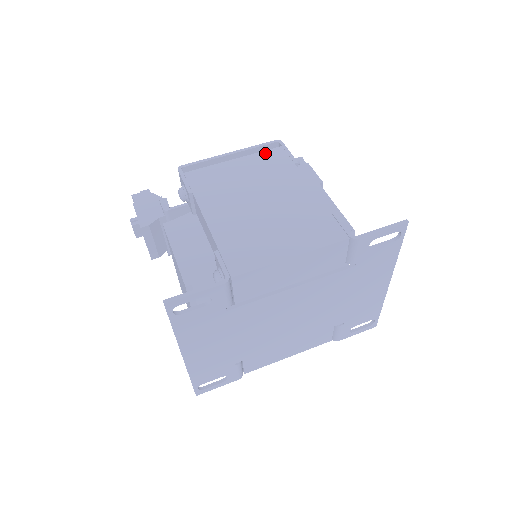
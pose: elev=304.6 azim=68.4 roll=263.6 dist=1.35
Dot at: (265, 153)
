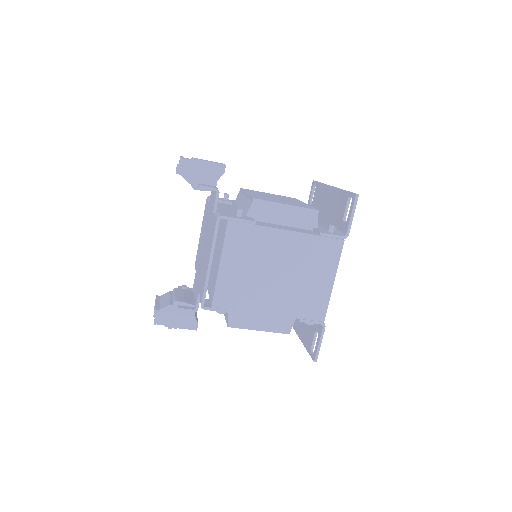
Dot at: (228, 238)
